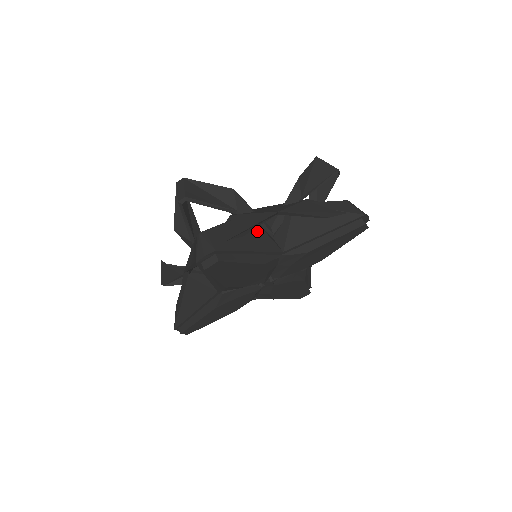
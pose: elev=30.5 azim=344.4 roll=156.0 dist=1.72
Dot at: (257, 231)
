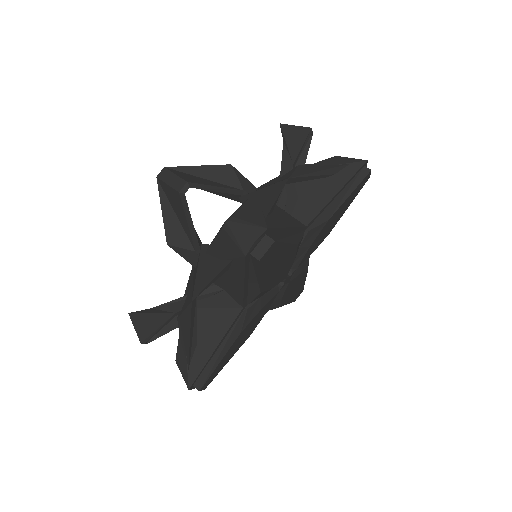
Dot at: (275, 208)
